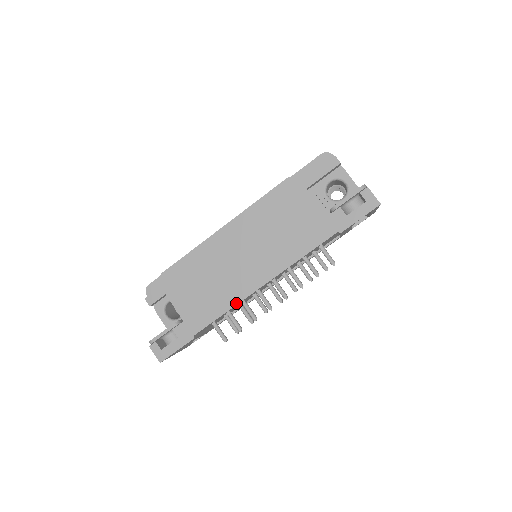
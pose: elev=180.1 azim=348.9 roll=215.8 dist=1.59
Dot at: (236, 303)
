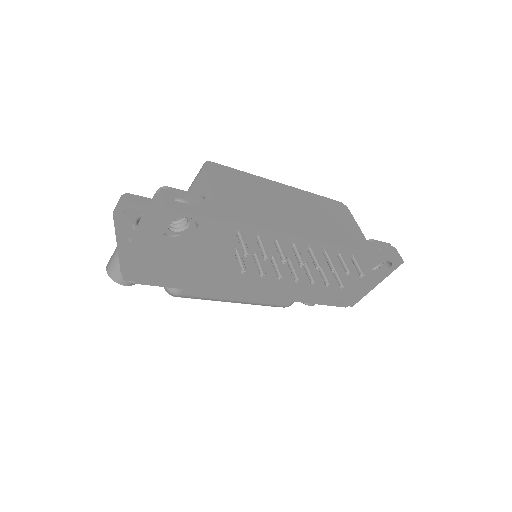
Dot at: (279, 230)
